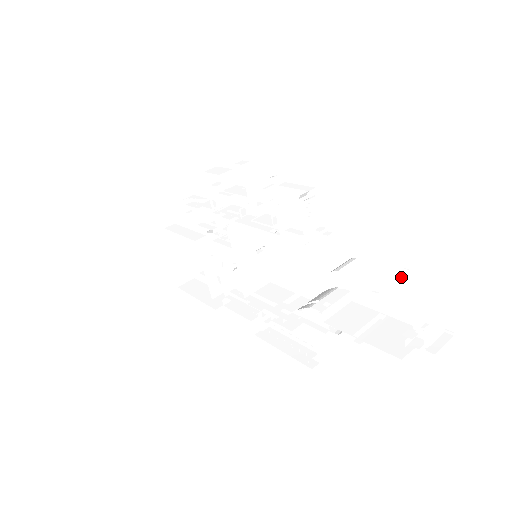
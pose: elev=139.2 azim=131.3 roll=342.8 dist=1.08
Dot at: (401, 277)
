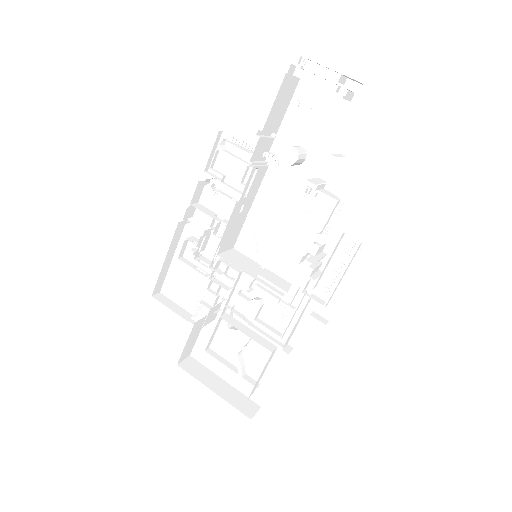
Dot at: (313, 114)
